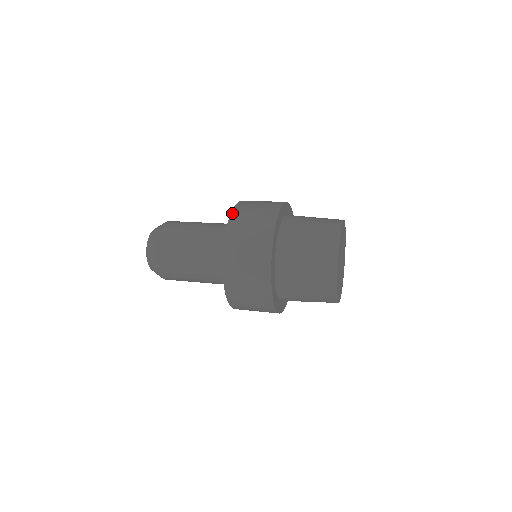
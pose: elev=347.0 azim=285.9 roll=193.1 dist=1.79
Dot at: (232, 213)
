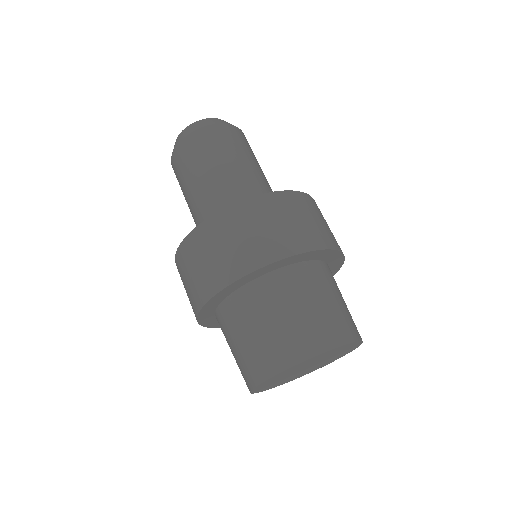
Dot at: occluded
